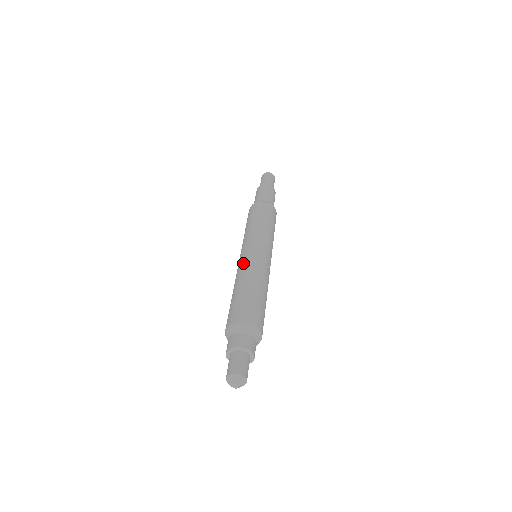
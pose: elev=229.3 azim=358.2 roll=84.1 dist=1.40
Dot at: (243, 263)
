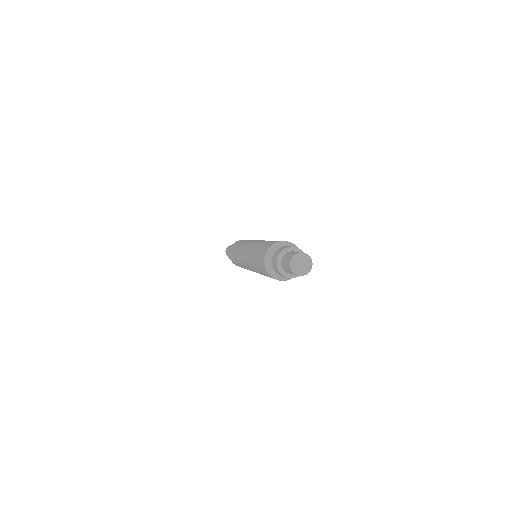
Dot at: (245, 258)
